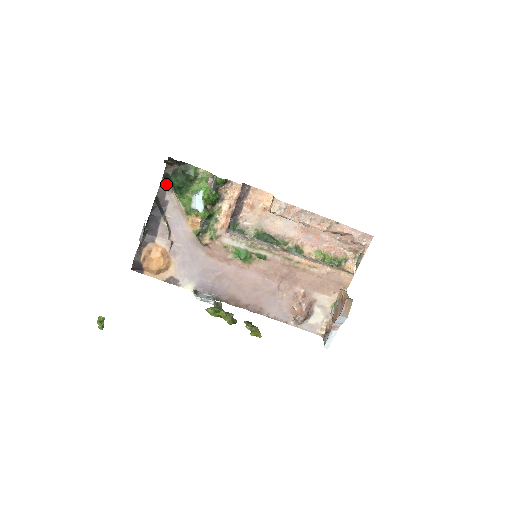
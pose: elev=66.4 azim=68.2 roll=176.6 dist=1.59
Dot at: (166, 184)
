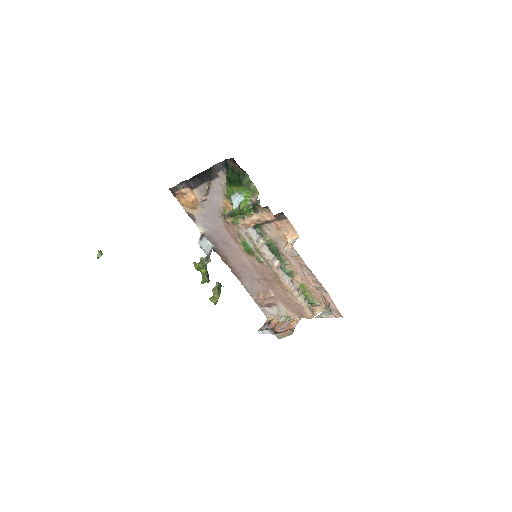
Dot at: (224, 166)
